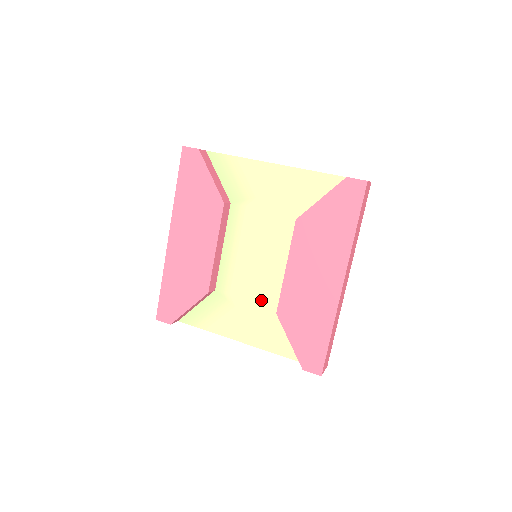
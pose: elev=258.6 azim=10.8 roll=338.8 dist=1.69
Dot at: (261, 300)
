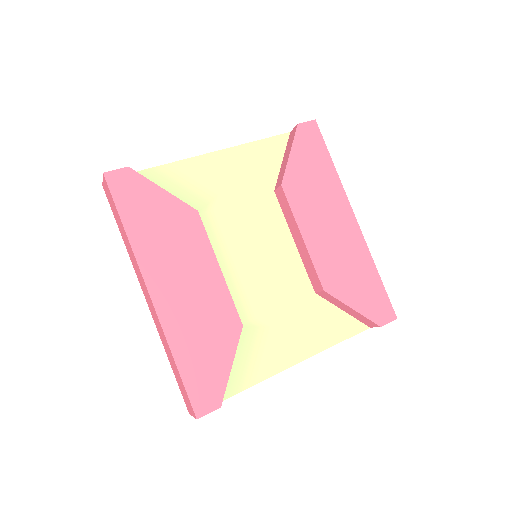
Dot at: (291, 298)
